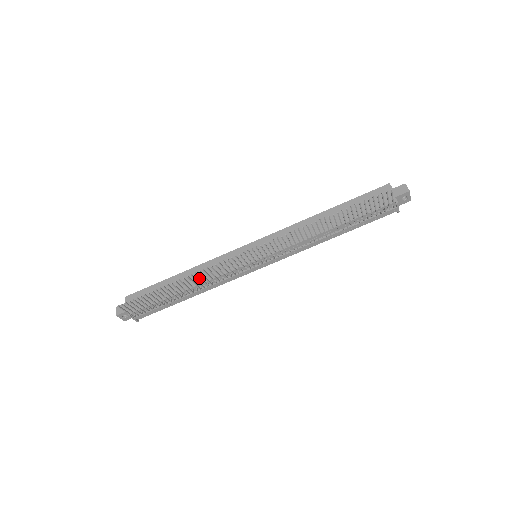
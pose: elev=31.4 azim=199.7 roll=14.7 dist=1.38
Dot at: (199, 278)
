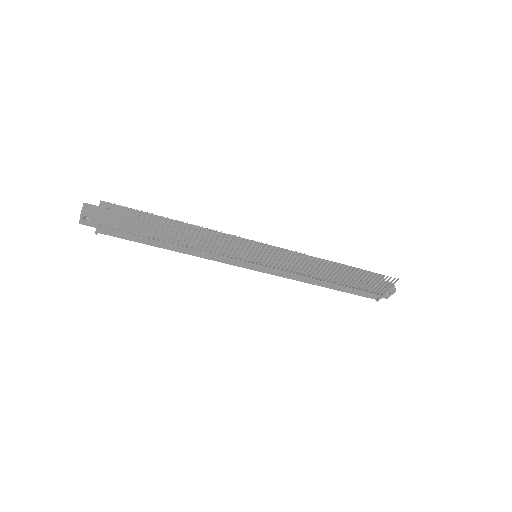
Dot at: (195, 237)
